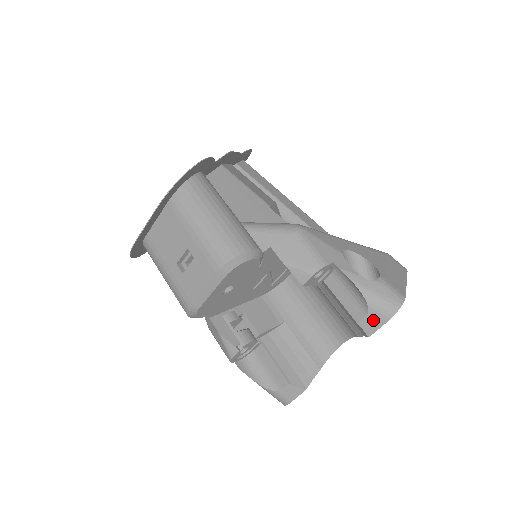
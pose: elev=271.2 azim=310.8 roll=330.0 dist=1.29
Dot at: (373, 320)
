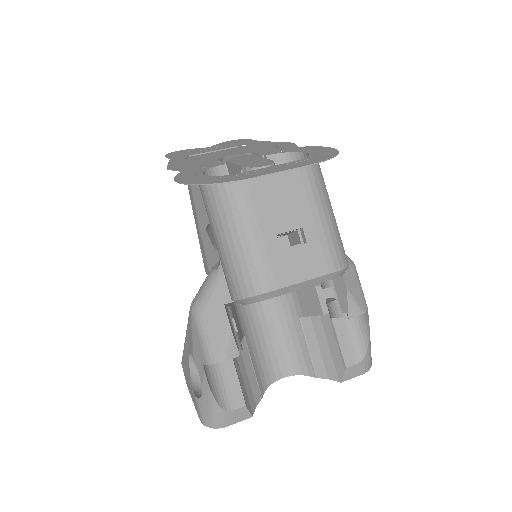
Dot at: (357, 369)
